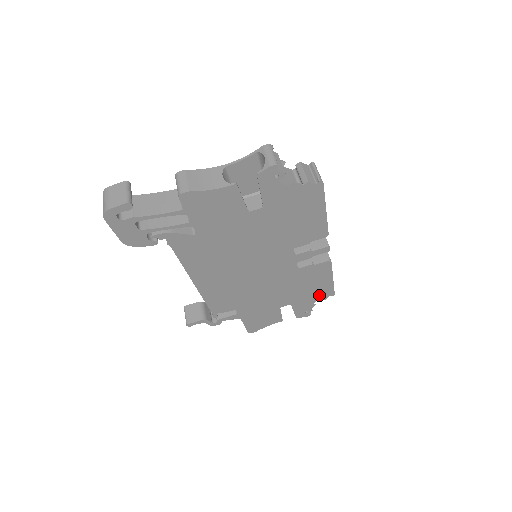
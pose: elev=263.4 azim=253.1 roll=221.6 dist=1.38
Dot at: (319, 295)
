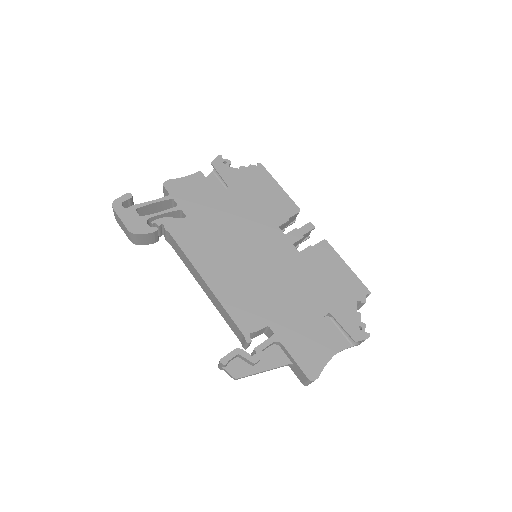
Dot at: (352, 294)
